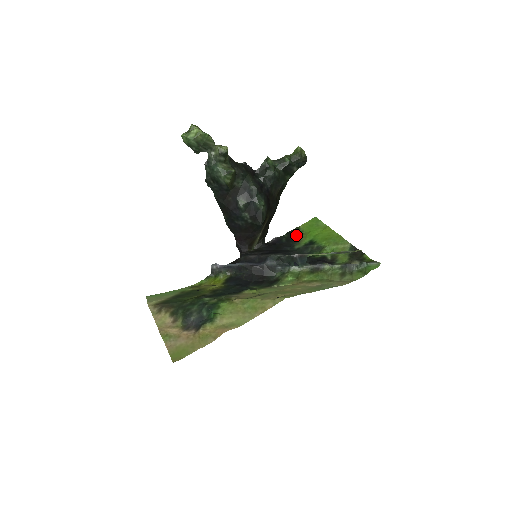
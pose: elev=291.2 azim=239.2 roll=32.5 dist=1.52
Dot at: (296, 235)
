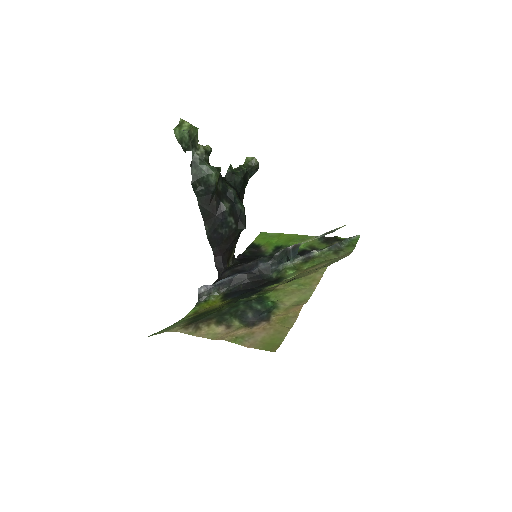
Dot at: (257, 248)
